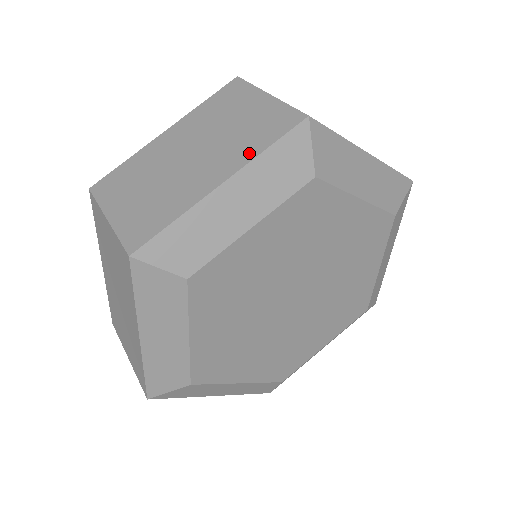
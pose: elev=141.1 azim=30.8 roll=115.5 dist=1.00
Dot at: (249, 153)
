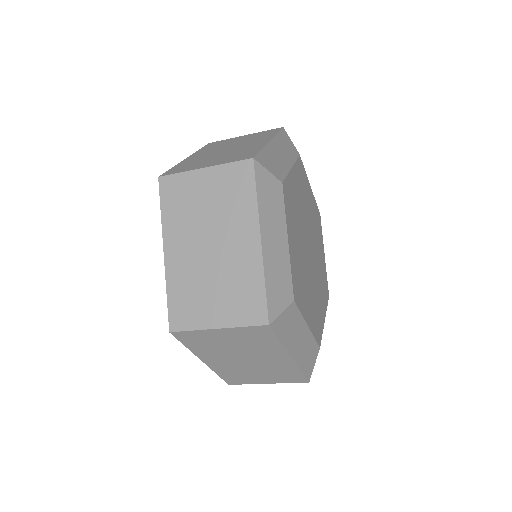
Dot at: (269, 136)
